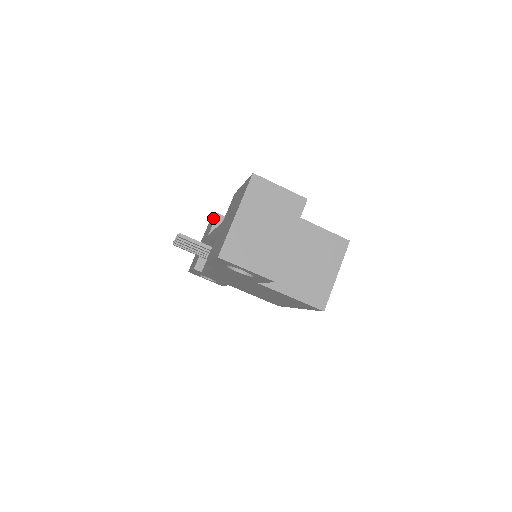
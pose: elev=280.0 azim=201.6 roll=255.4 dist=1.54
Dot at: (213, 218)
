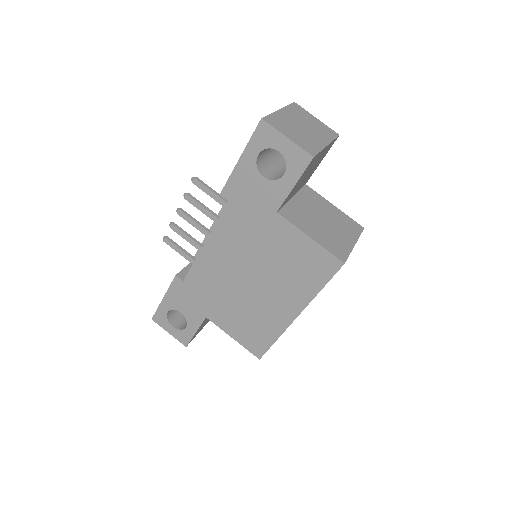
Dot at: occluded
